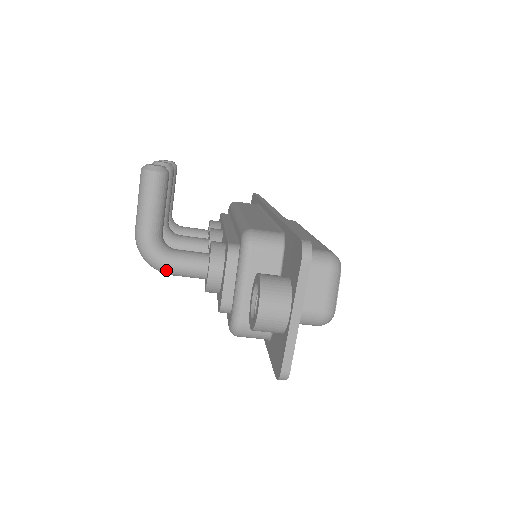
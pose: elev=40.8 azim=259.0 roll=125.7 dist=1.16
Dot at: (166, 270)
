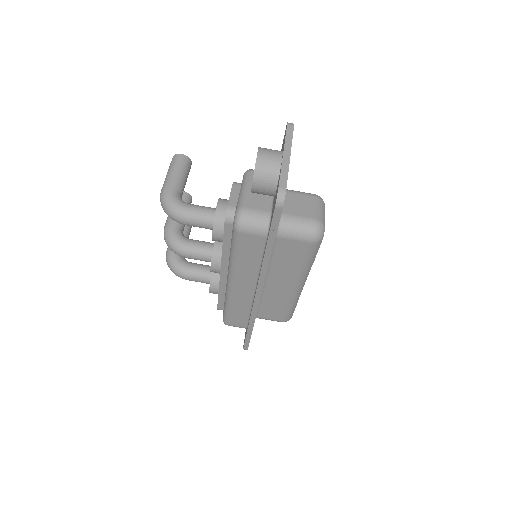
Dot at: (182, 211)
